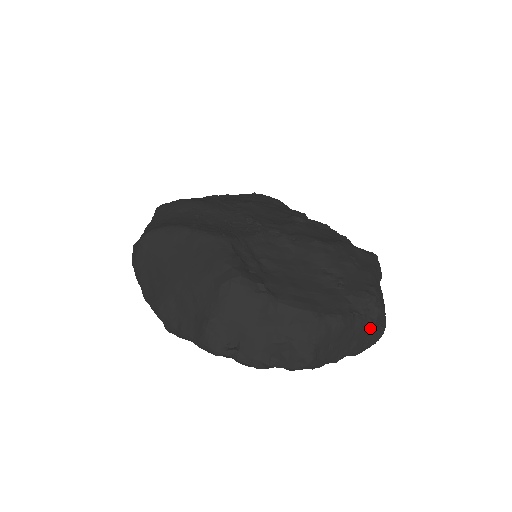
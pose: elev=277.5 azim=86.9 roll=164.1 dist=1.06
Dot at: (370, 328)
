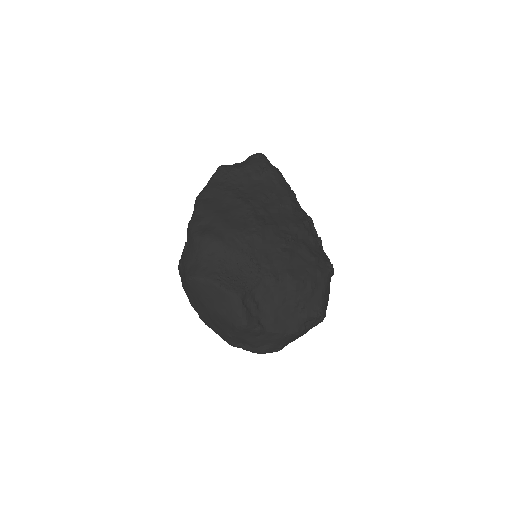
Dot at: occluded
